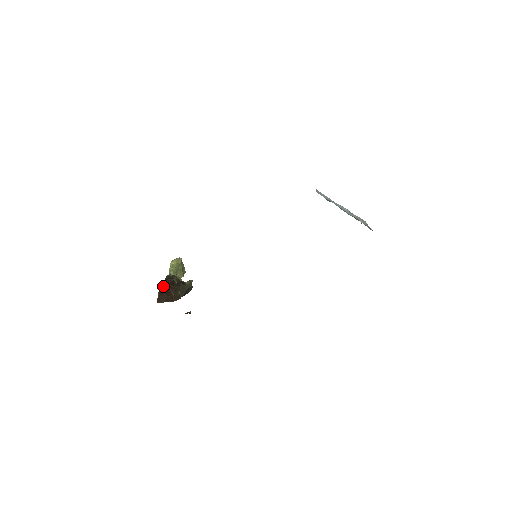
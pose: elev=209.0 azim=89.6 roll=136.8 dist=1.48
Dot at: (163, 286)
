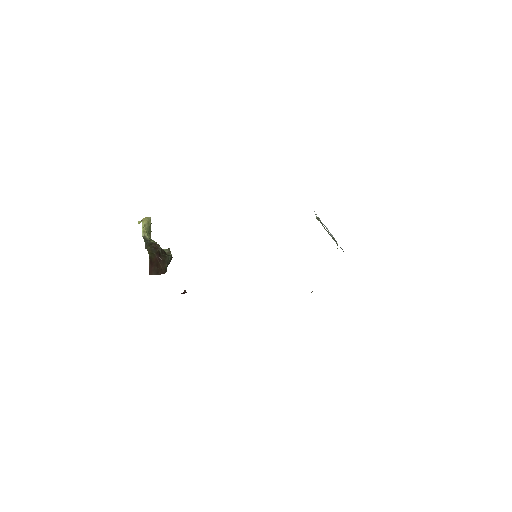
Dot at: (152, 257)
